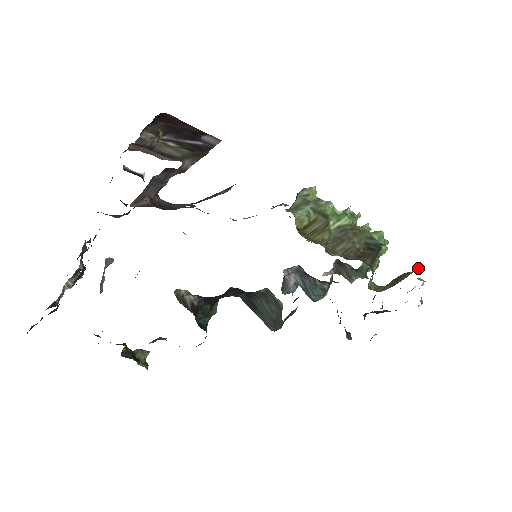
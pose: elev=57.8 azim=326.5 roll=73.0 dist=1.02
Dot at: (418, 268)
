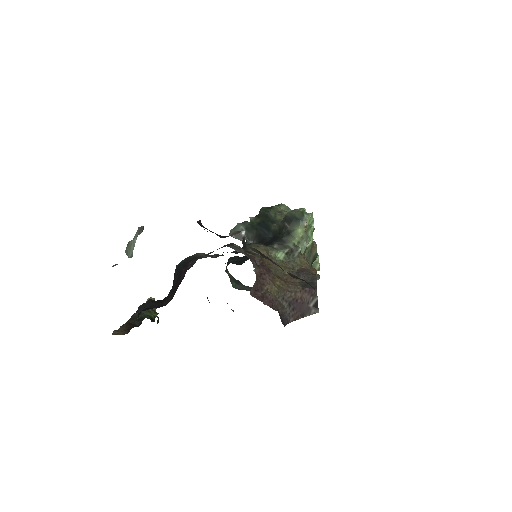
Dot at: (318, 258)
